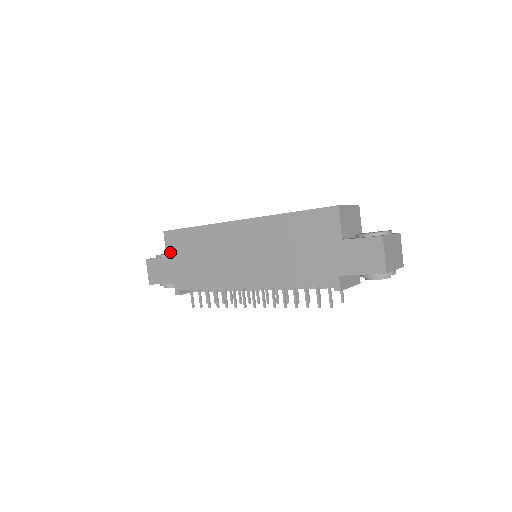
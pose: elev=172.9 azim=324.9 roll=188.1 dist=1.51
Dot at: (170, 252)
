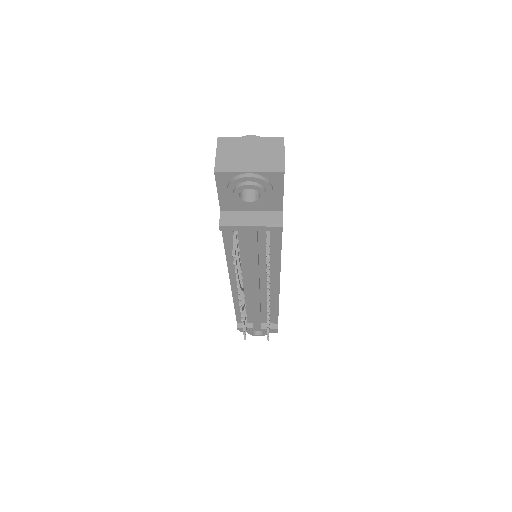
Dot at: occluded
